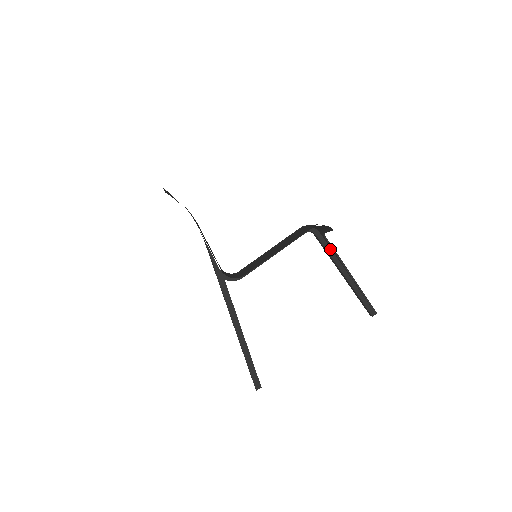
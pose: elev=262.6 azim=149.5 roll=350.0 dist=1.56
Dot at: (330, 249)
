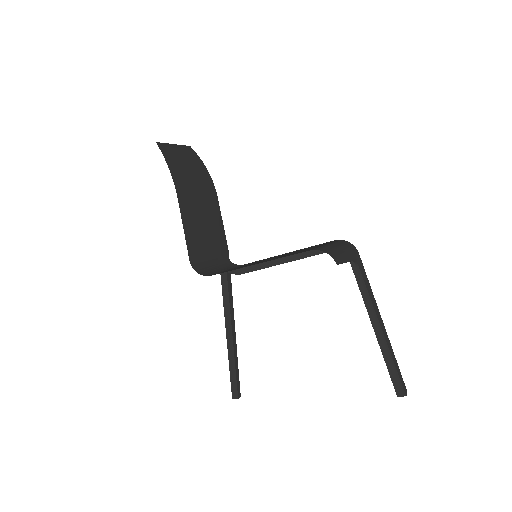
Dot at: (363, 284)
